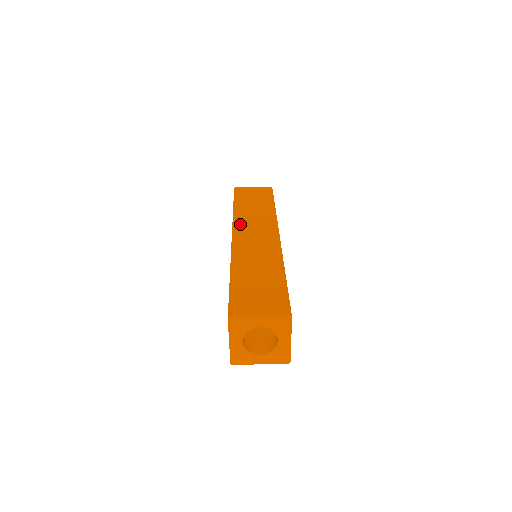
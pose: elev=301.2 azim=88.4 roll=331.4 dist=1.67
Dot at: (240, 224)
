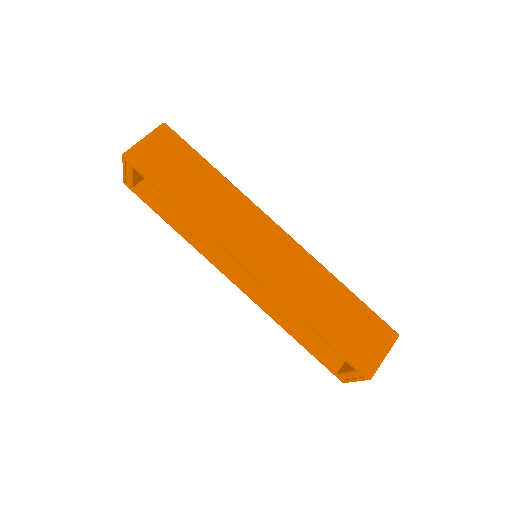
Dot at: (228, 238)
